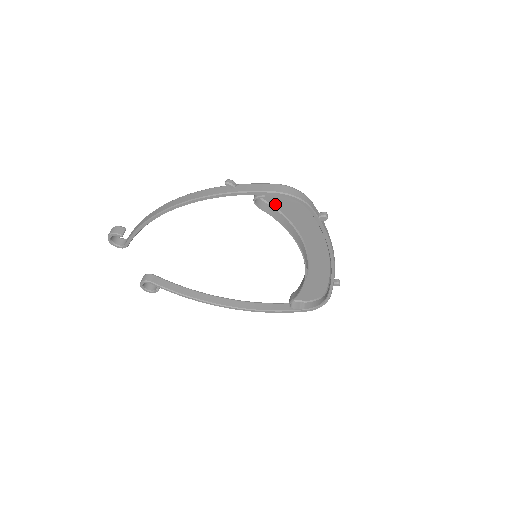
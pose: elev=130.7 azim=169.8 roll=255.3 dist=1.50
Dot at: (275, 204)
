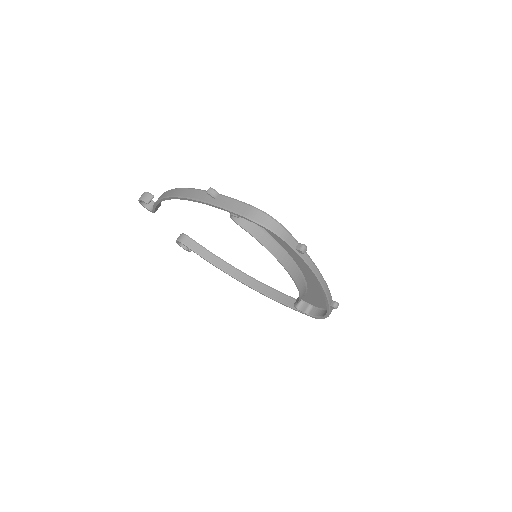
Dot at: occluded
